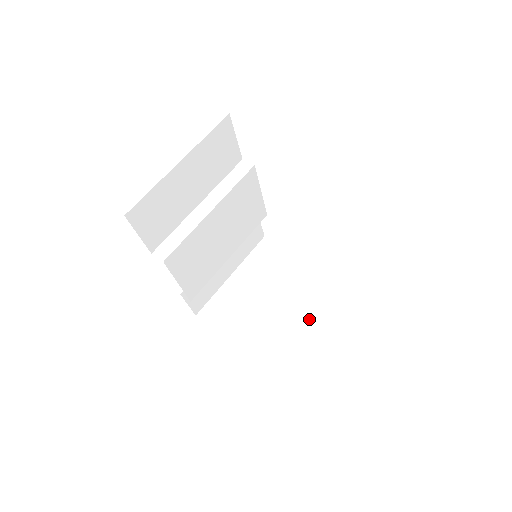
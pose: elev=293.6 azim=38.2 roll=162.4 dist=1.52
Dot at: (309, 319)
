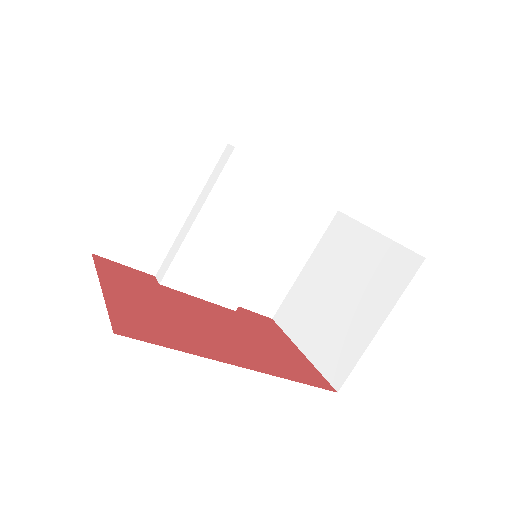
Dot at: (377, 315)
